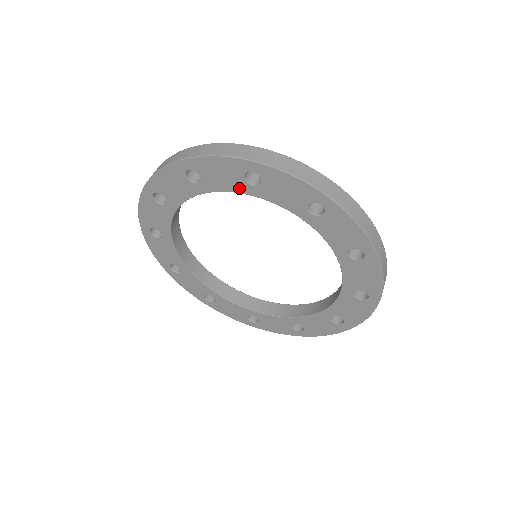
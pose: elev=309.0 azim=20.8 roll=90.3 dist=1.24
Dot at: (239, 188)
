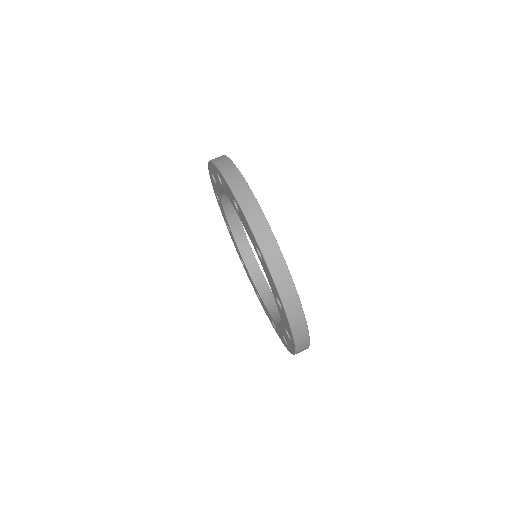
Dot at: (221, 187)
